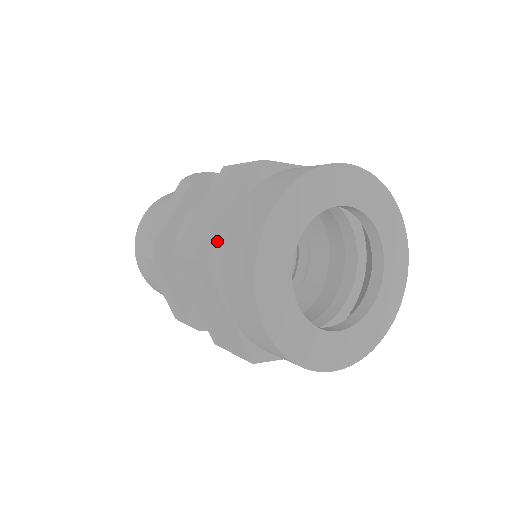
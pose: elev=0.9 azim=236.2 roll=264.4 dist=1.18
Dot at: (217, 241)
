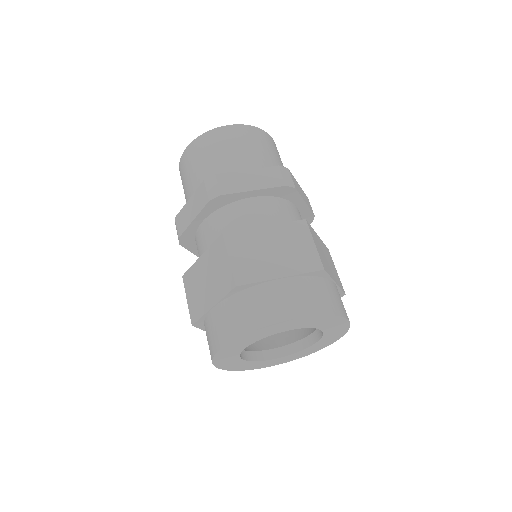
Dot at: (199, 318)
